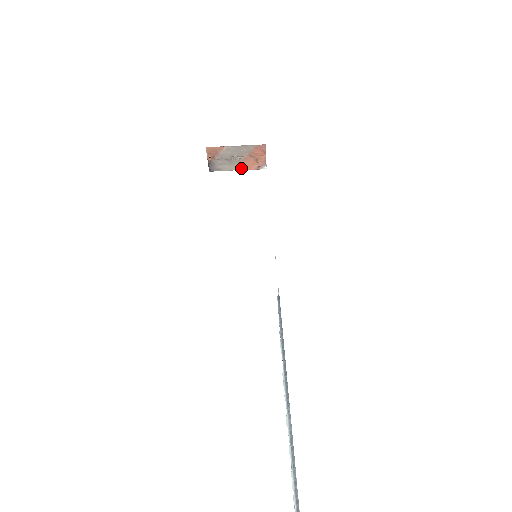
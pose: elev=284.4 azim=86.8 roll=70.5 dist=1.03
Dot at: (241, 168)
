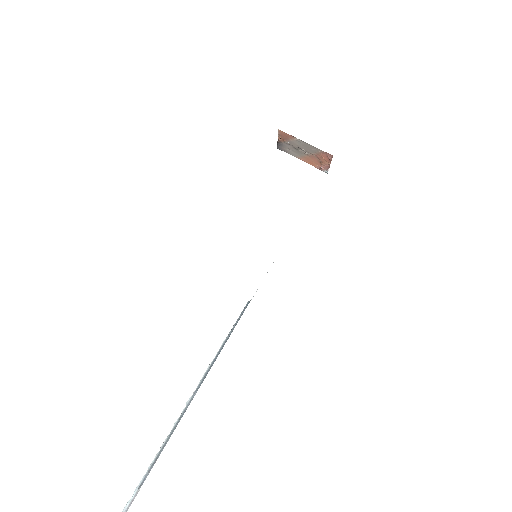
Dot at: (306, 160)
